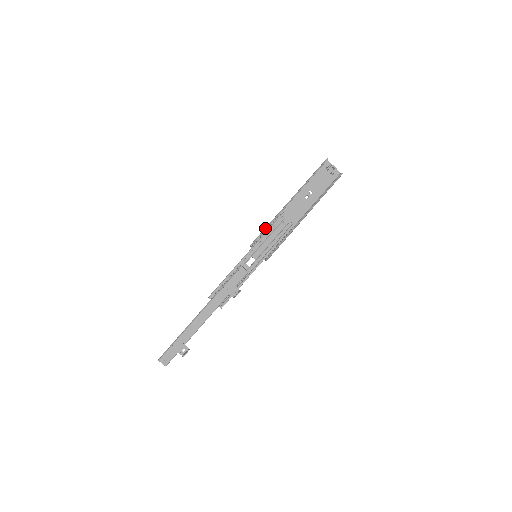
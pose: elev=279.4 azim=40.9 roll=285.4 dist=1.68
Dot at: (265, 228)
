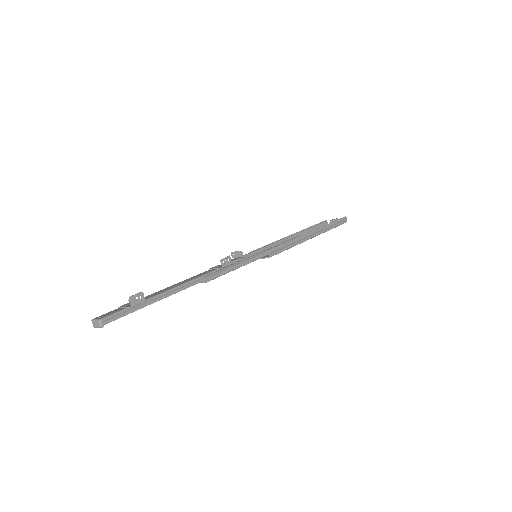
Dot at: occluded
